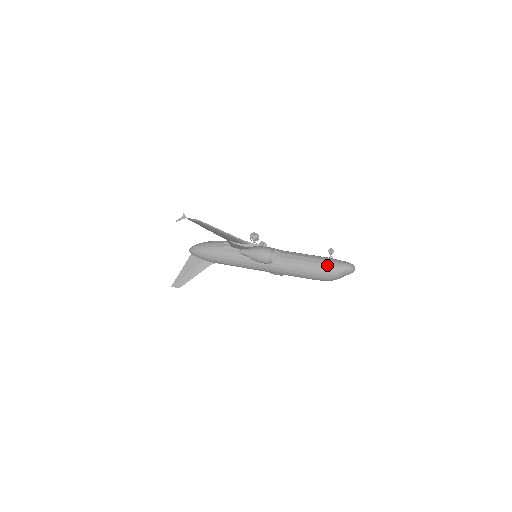
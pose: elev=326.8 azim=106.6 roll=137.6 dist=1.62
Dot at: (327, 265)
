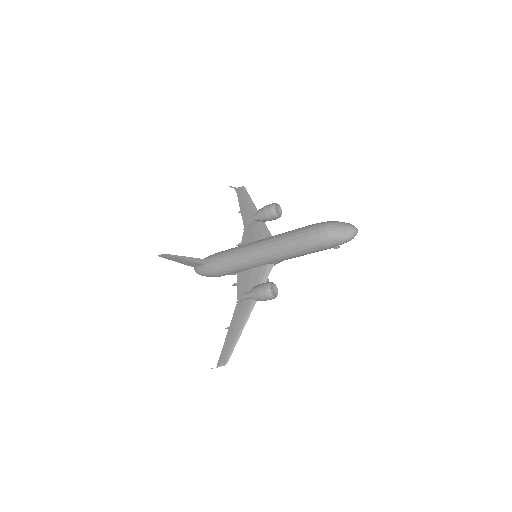
Dot at: occluded
